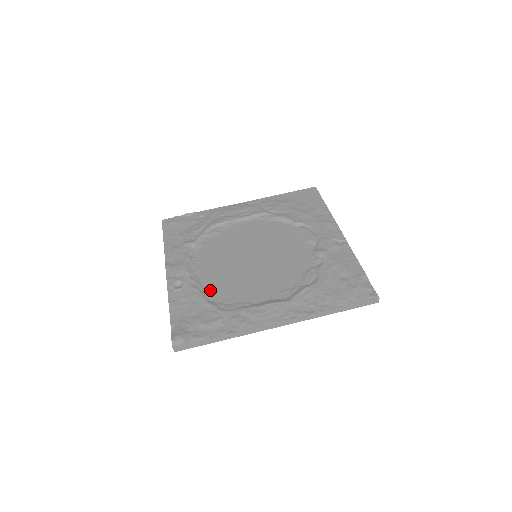
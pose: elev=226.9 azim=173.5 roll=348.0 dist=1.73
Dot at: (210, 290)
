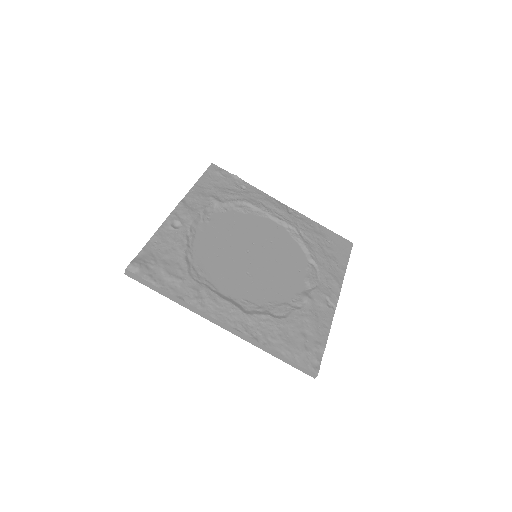
Dot at: (196, 251)
